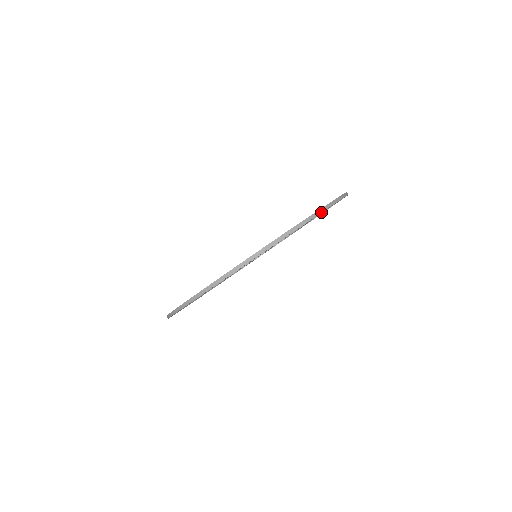
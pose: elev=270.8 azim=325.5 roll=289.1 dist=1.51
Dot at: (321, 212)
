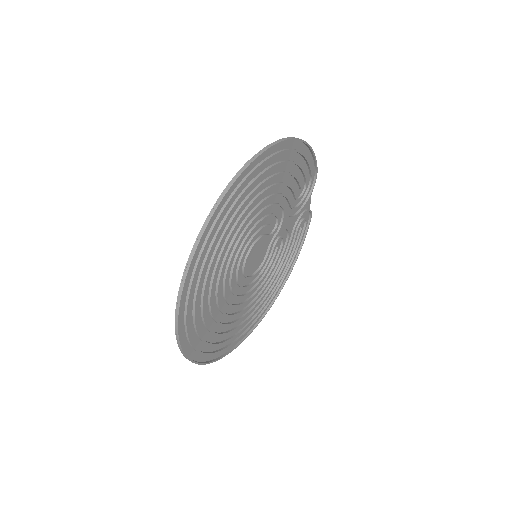
Dot at: (283, 140)
